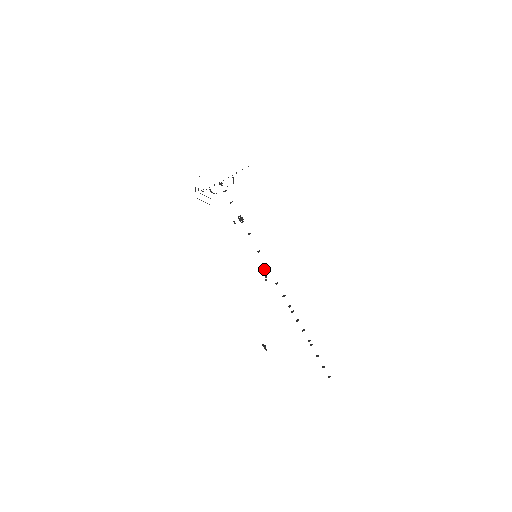
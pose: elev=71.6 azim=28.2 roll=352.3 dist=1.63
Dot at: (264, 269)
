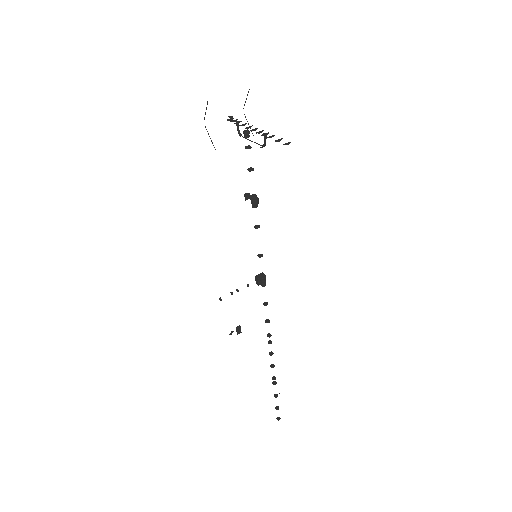
Dot at: (256, 278)
